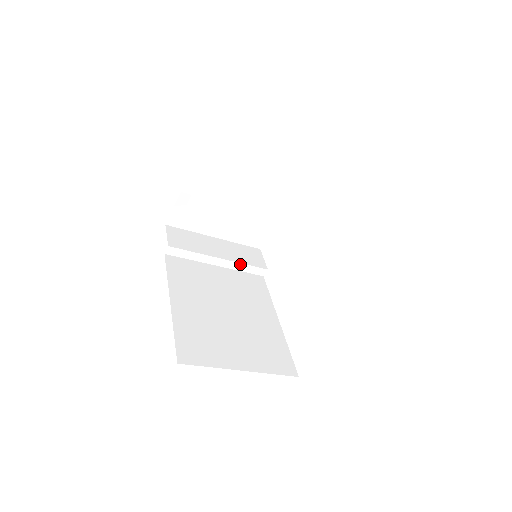
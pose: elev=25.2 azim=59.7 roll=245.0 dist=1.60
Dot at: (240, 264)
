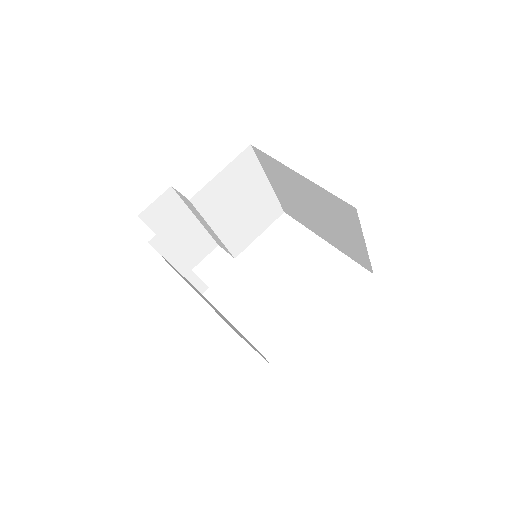
Dot at: (194, 275)
